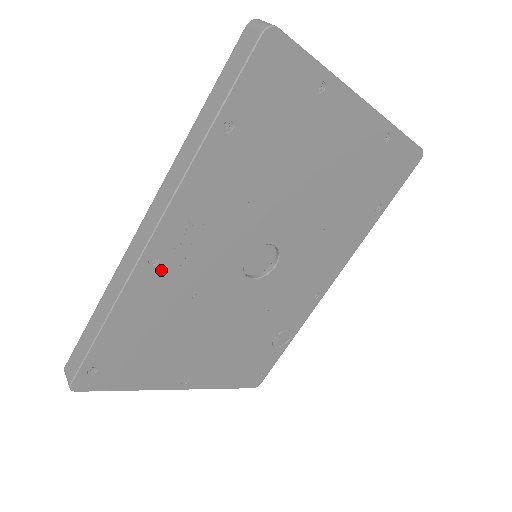
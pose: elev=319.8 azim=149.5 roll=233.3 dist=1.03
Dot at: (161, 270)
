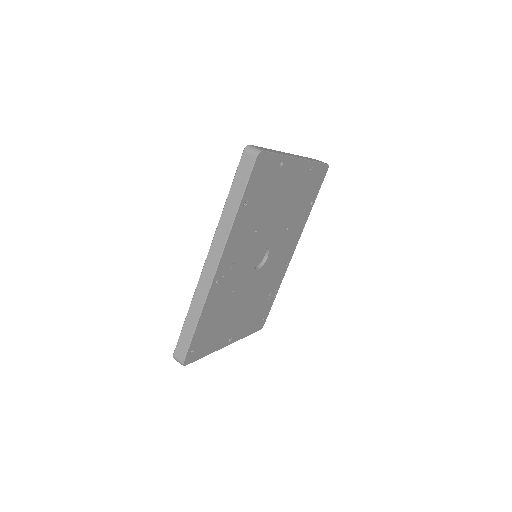
Dot at: (220, 285)
